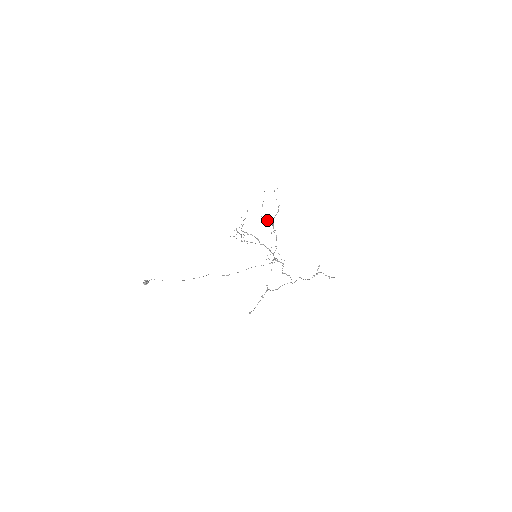
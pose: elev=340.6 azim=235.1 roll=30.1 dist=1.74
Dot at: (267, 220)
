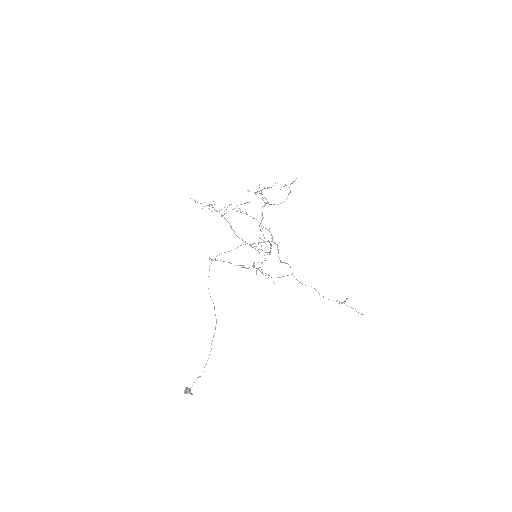
Dot at: (259, 193)
